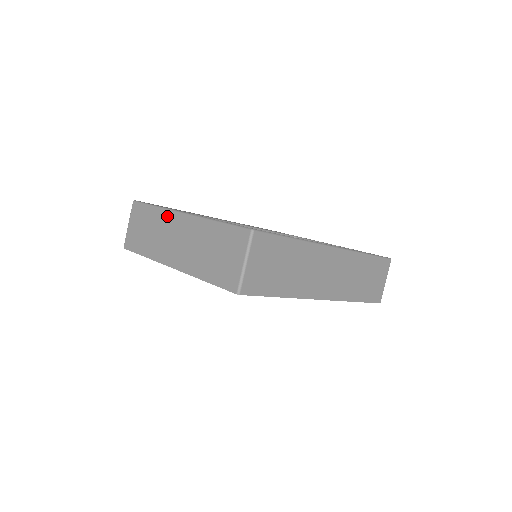
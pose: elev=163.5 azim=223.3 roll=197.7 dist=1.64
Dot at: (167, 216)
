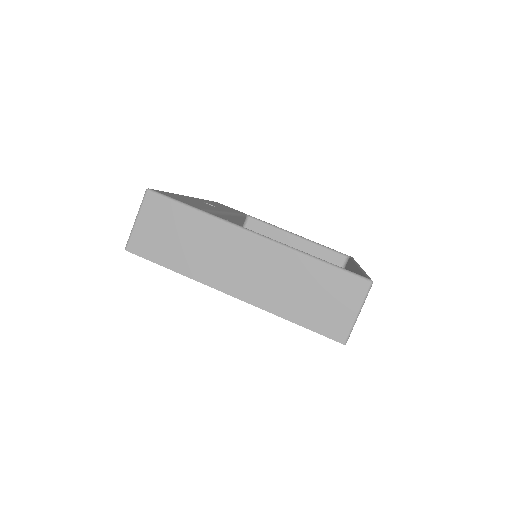
Dot at: (225, 230)
